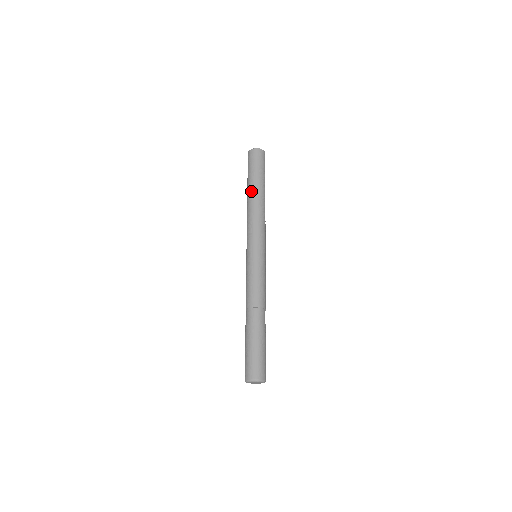
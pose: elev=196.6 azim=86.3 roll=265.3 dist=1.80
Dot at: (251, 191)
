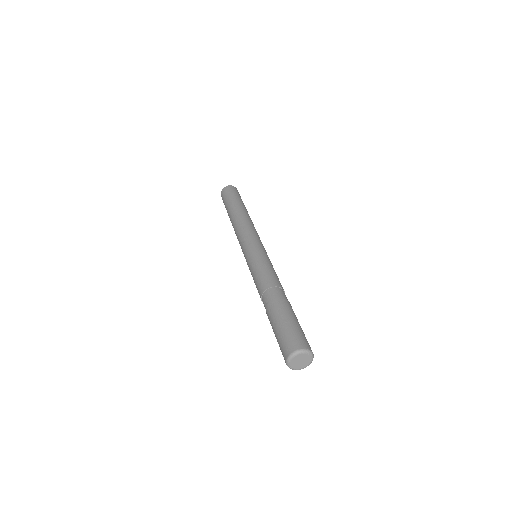
Dot at: (237, 208)
